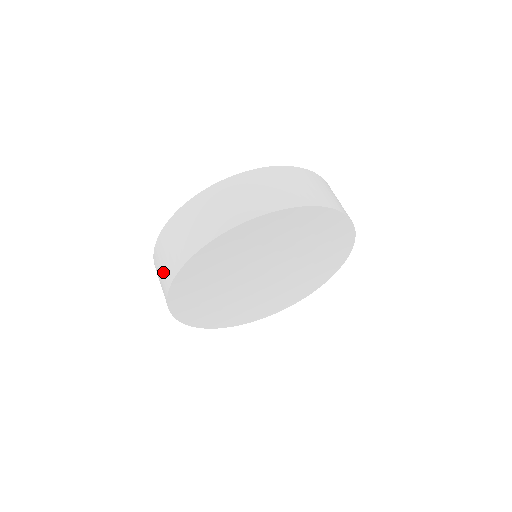
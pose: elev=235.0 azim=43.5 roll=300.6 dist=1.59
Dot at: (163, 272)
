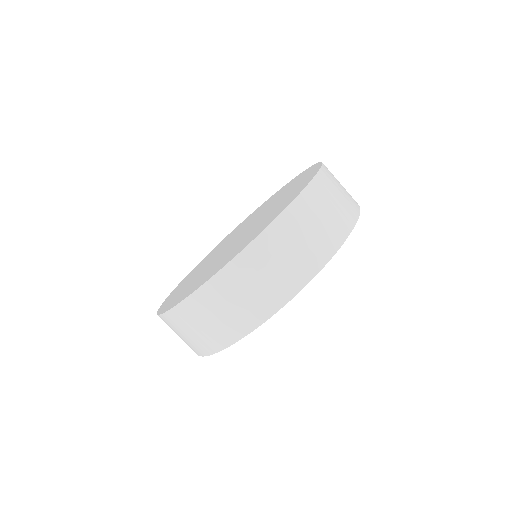
Dot at: occluded
